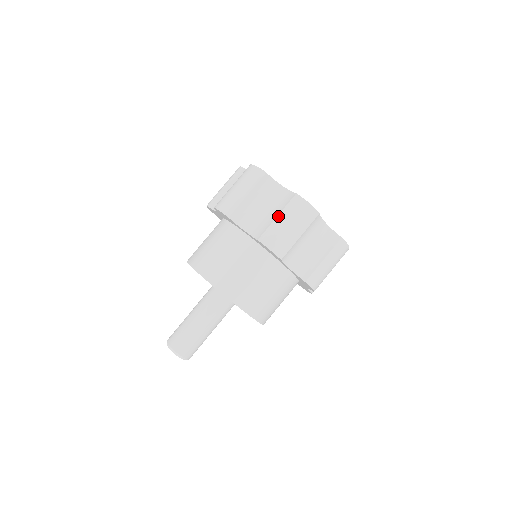
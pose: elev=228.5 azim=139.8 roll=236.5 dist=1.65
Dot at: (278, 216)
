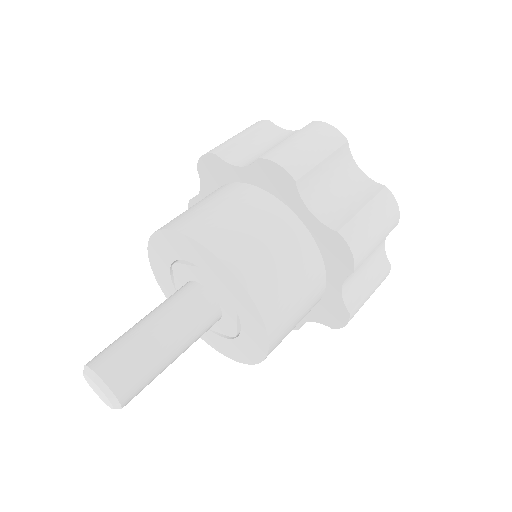
Dot at: (288, 138)
